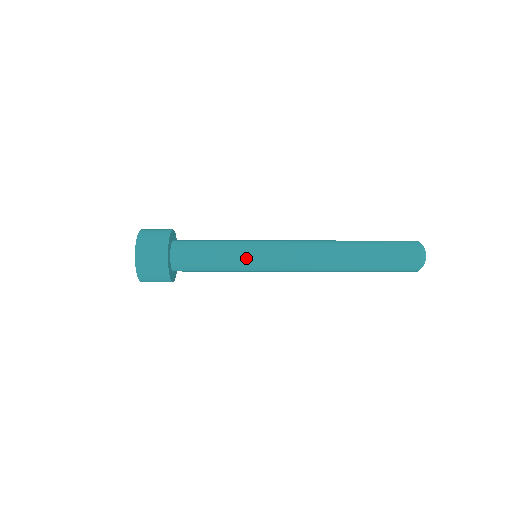
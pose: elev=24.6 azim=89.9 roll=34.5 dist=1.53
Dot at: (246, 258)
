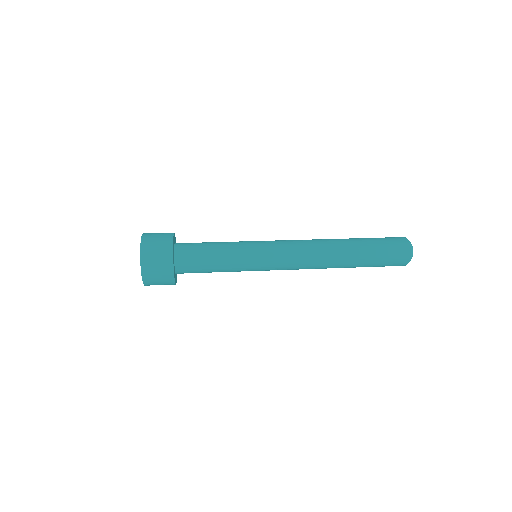
Dot at: occluded
